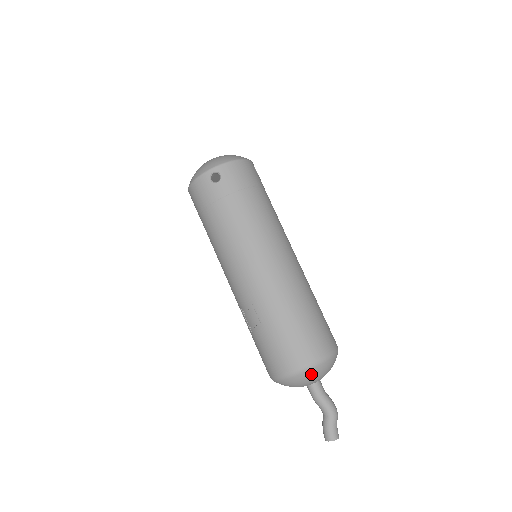
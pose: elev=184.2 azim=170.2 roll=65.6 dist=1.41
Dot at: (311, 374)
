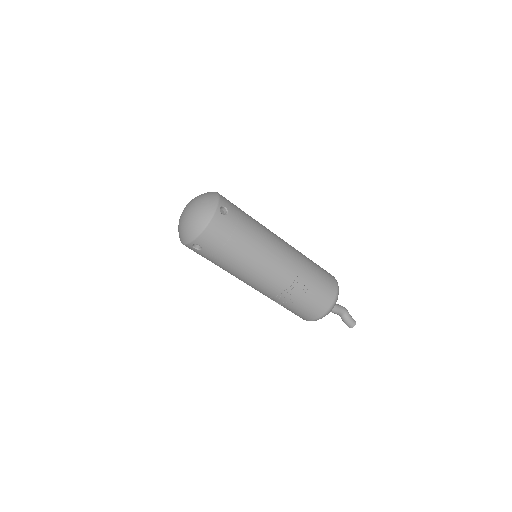
Dot at: occluded
